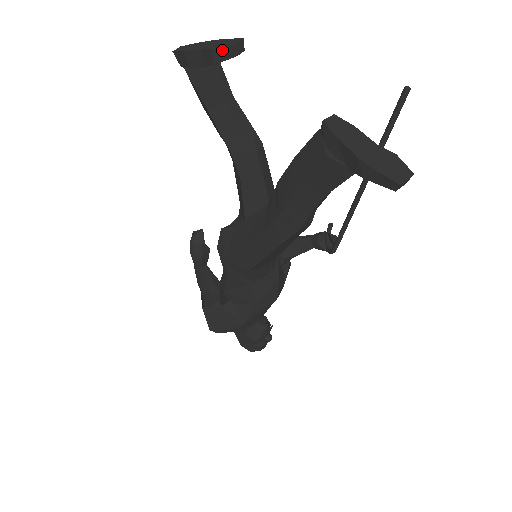
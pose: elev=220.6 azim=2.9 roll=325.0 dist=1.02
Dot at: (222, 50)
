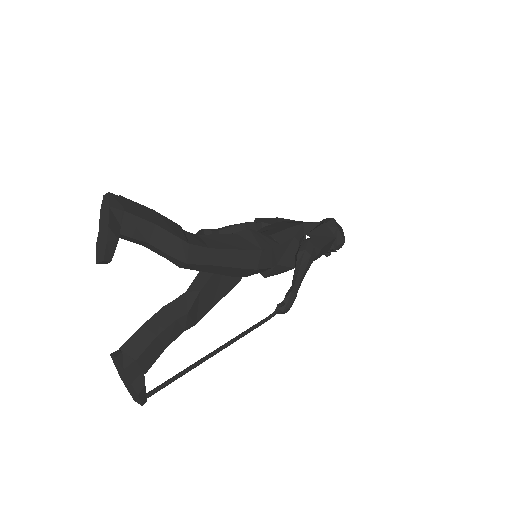
Dot at: (98, 254)
